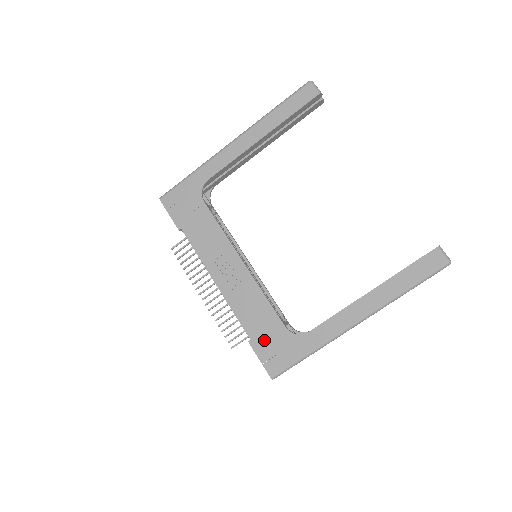
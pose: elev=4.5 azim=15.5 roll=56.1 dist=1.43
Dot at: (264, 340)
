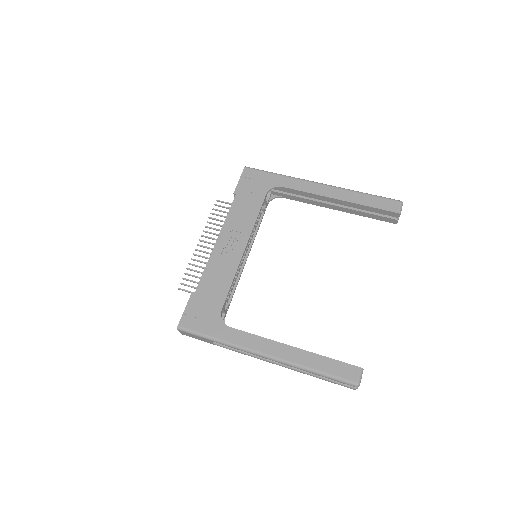
Dot at: (201, 302)
